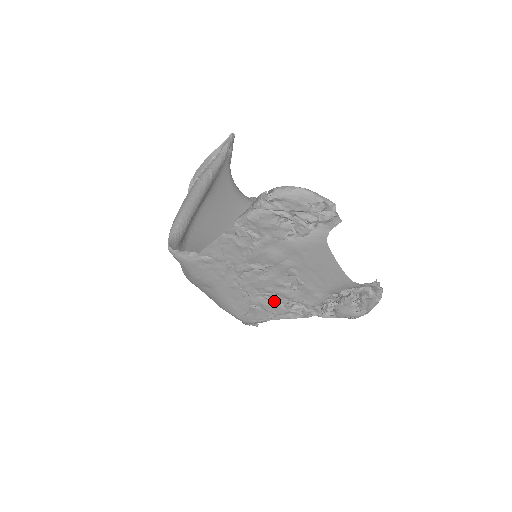
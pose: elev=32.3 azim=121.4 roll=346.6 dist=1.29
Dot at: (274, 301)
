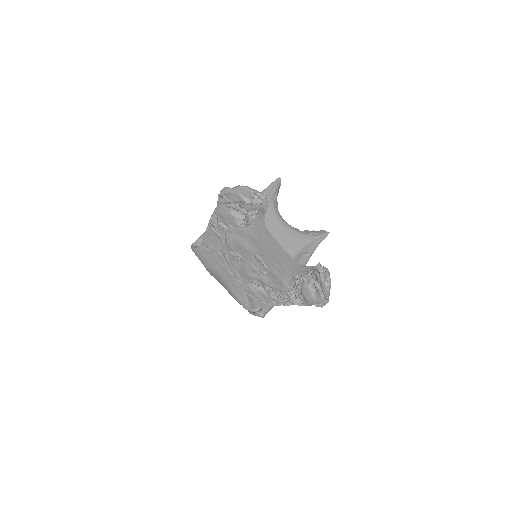
Dot at: (259, 288)
